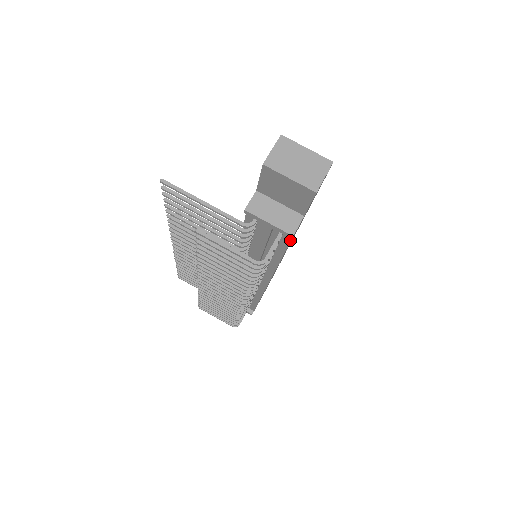
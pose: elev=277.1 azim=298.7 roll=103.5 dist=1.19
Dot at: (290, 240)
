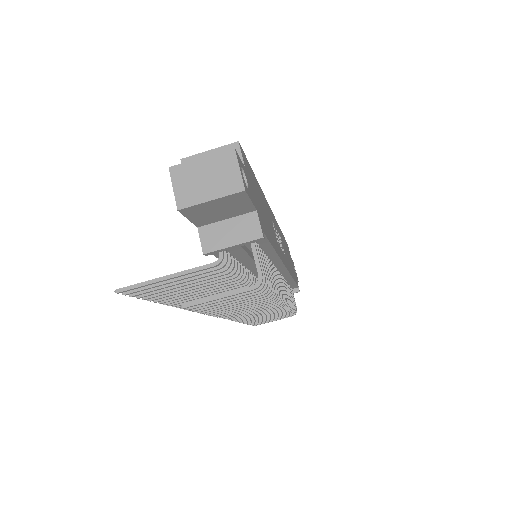
Dot at: (265, 238)
